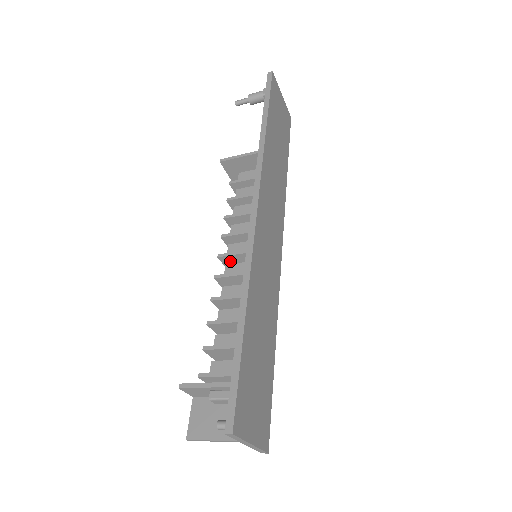
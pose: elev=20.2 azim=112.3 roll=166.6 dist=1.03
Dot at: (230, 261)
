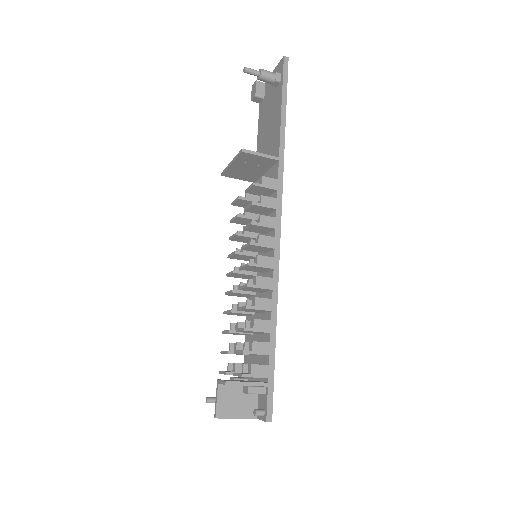
Dot at: (253, 268)
